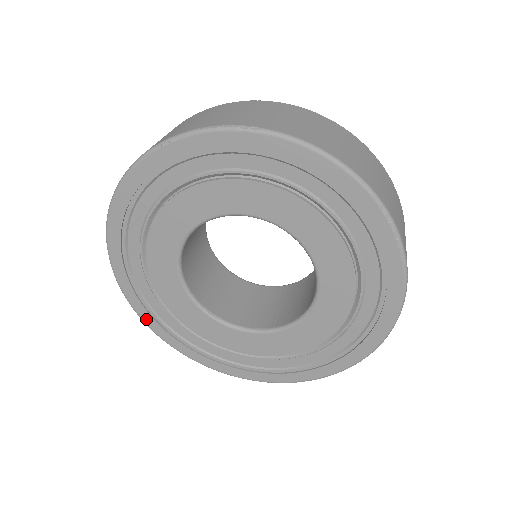
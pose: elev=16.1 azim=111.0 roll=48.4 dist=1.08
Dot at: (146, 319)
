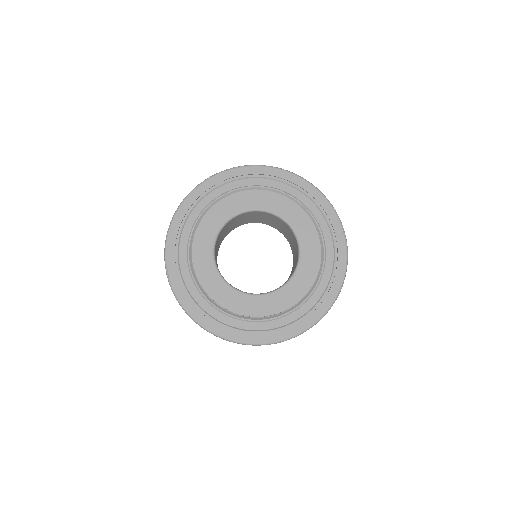
Dot at: (171, 274)
